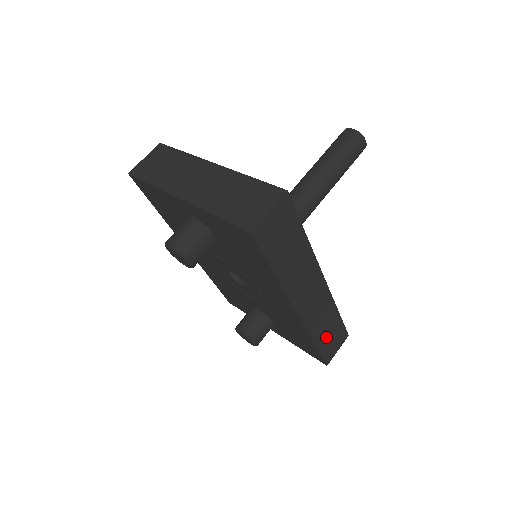
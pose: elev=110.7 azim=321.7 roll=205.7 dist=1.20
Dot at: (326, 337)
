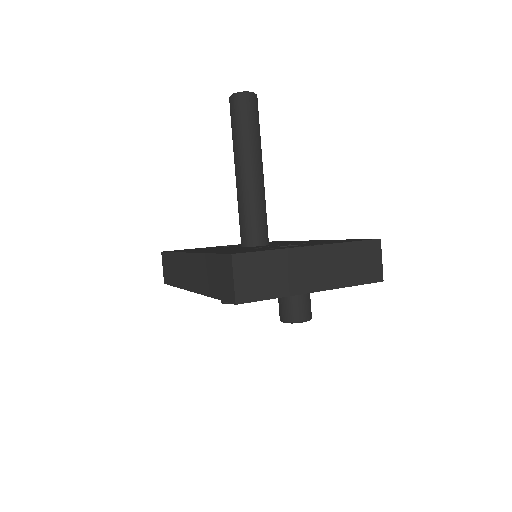
Dot at: occluded
